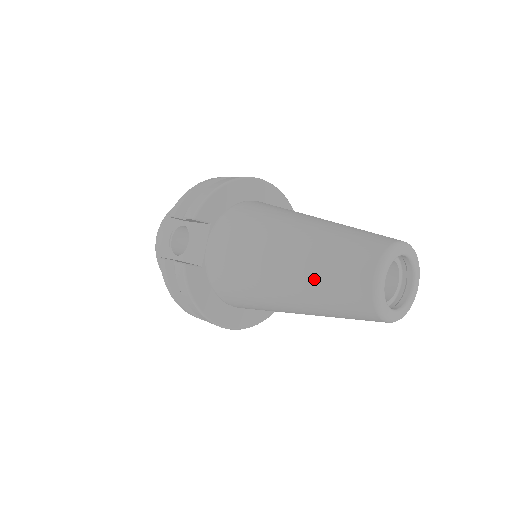
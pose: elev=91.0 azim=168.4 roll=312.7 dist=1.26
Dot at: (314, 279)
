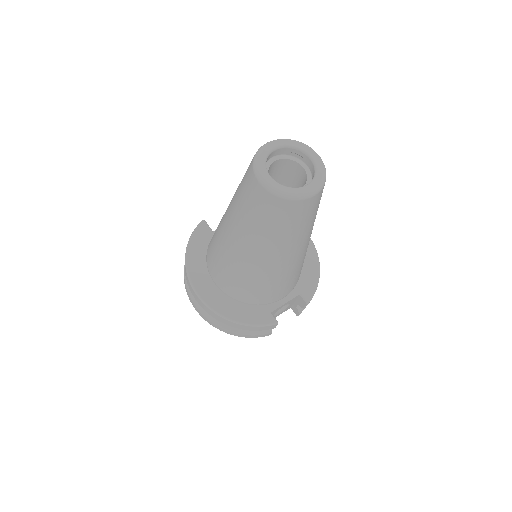
Dot at: occluded
